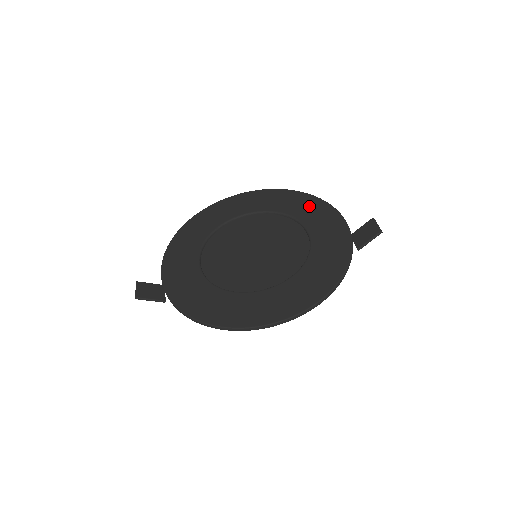
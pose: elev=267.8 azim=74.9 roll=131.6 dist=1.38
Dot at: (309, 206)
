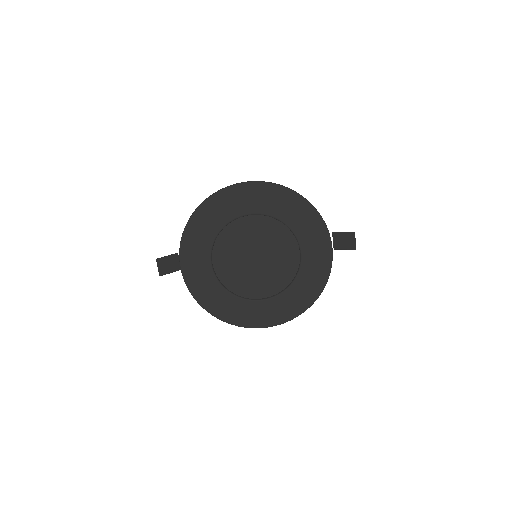
Dot at: (306, 220)
